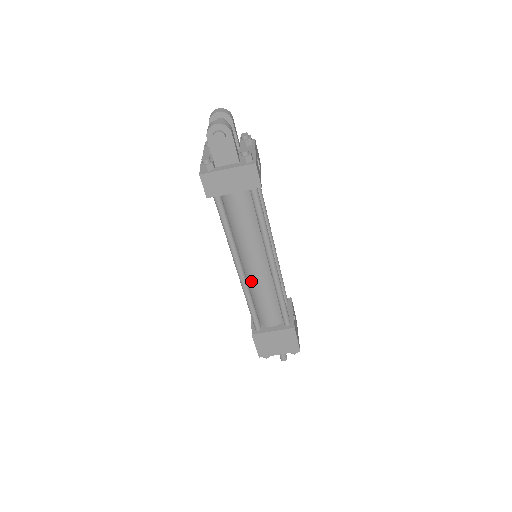
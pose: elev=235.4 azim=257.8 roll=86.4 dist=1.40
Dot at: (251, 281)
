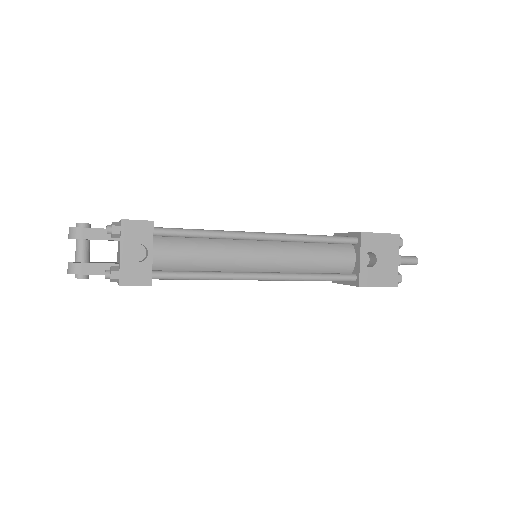
Dot at: occluded
